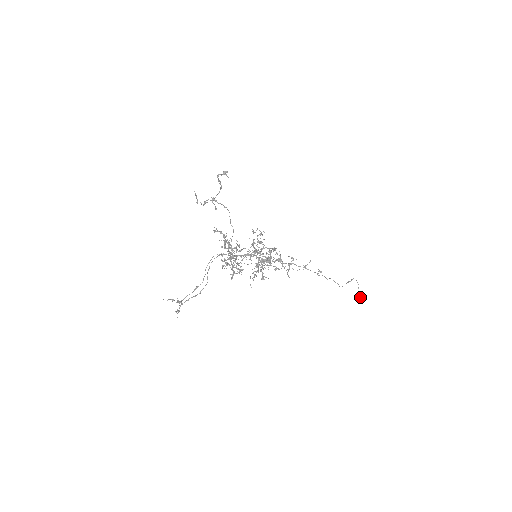
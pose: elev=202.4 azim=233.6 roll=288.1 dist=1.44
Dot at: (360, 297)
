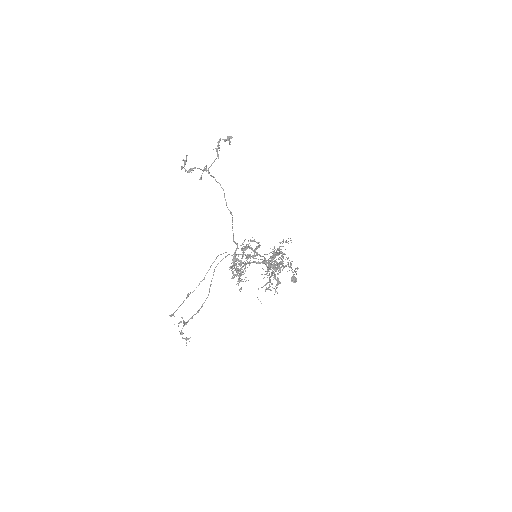
Dot at: (294, 278)
